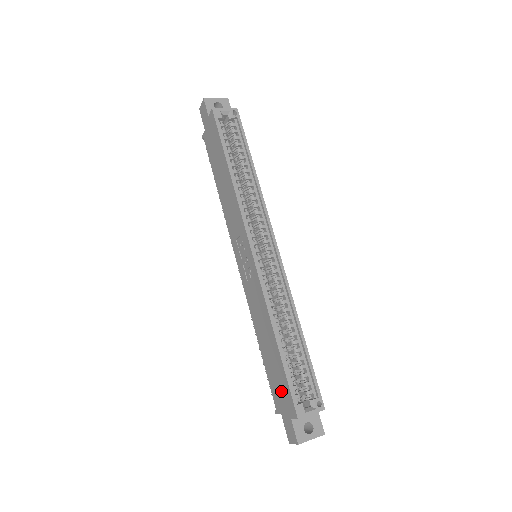
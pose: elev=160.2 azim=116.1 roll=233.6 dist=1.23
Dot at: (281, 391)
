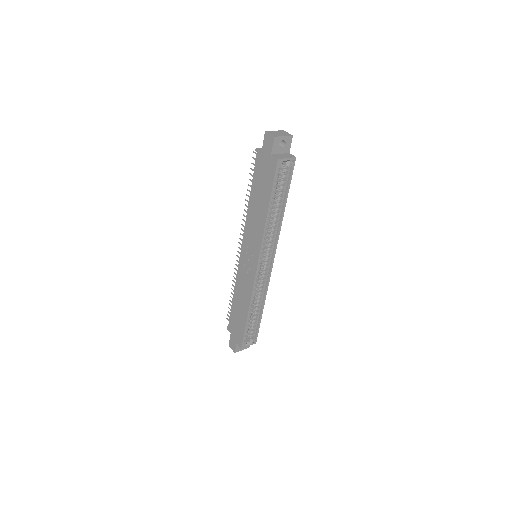
Dot at: (237, 329)
